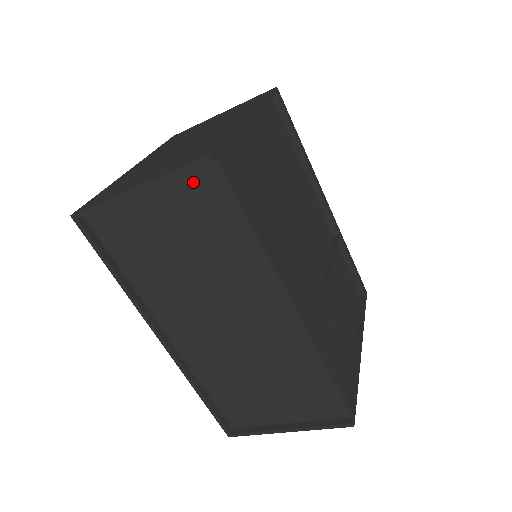
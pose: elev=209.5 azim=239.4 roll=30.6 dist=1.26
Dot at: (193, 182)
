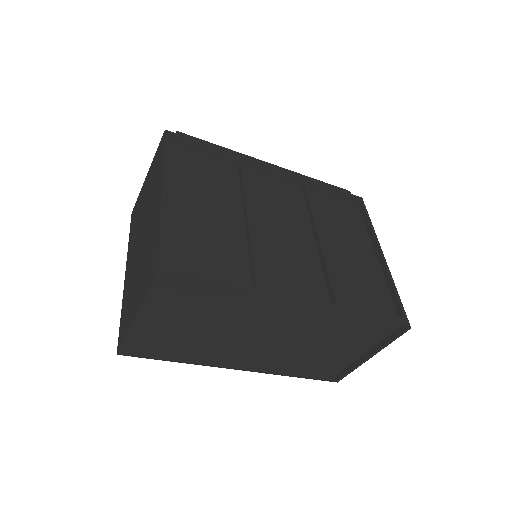
Dot at: (165, 290)
